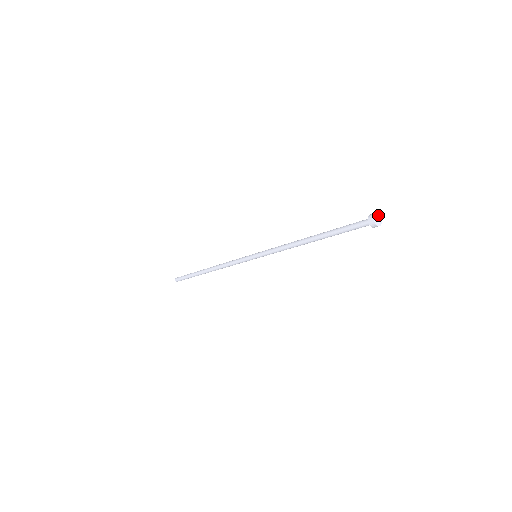
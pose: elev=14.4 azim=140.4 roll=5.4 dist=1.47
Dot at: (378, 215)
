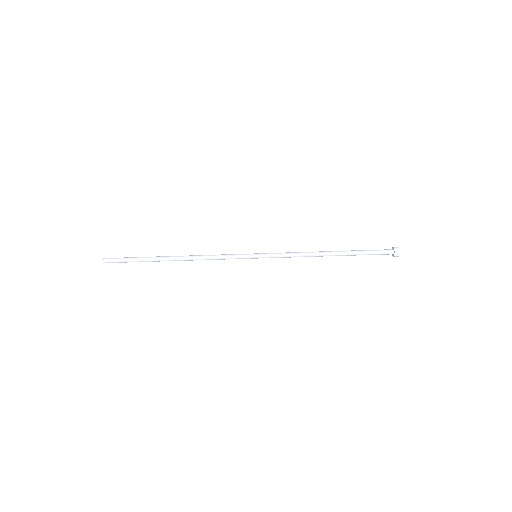
Dot at: occluded
